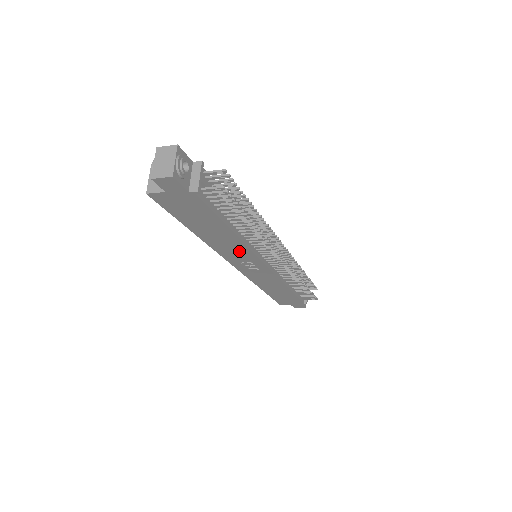
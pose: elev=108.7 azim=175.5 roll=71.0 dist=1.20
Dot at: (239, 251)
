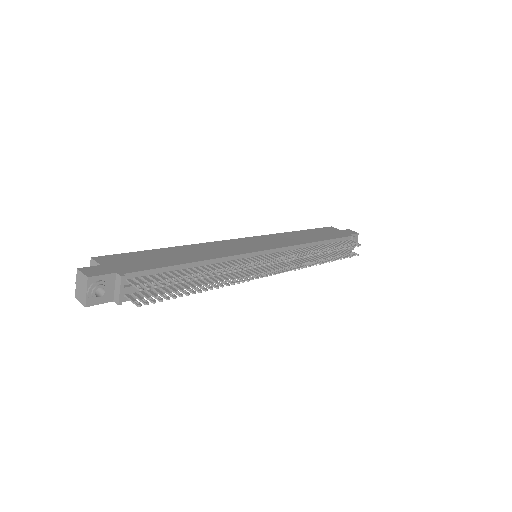
Dot at: occluded
